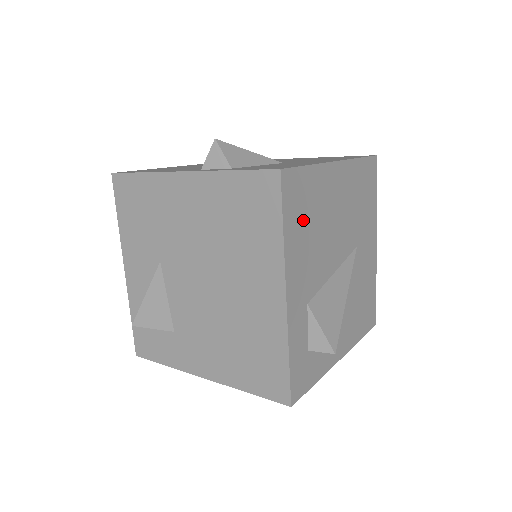
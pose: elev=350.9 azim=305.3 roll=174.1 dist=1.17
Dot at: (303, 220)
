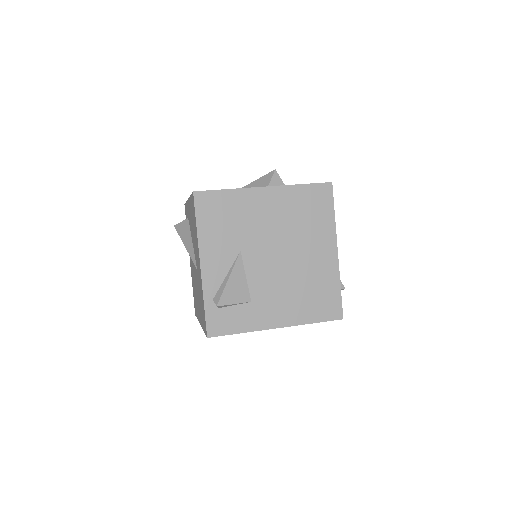
Dot at: occluded
